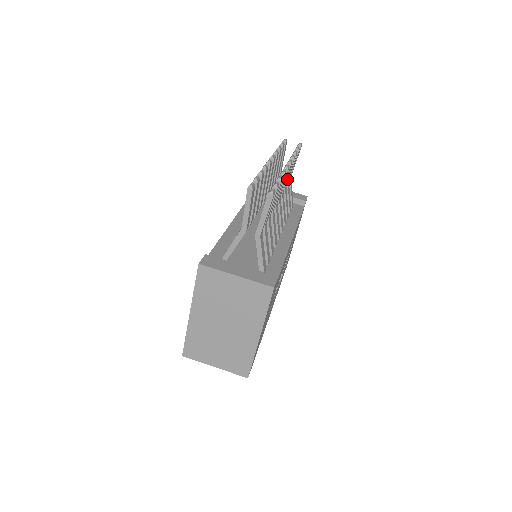
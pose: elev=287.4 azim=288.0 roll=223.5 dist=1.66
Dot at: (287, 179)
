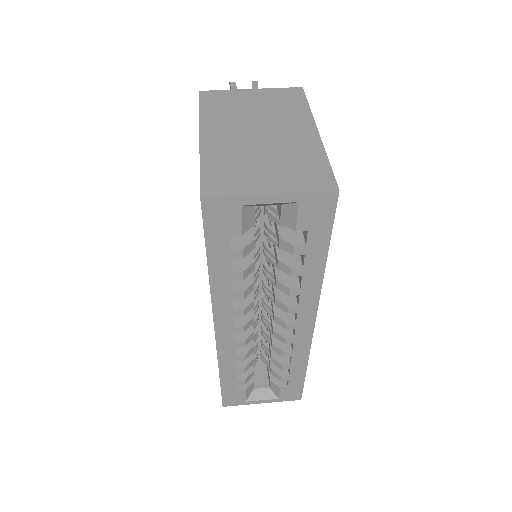
Dot at: occluded
